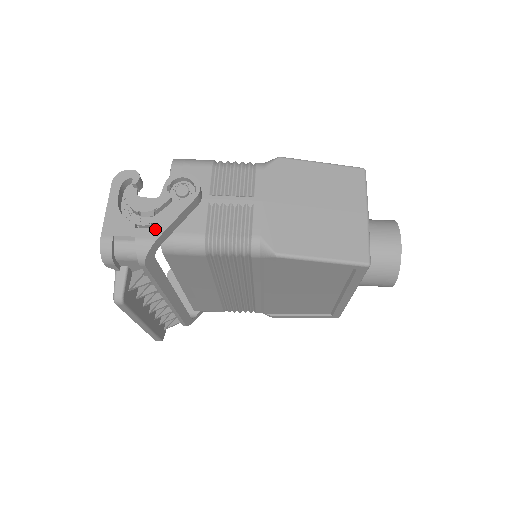
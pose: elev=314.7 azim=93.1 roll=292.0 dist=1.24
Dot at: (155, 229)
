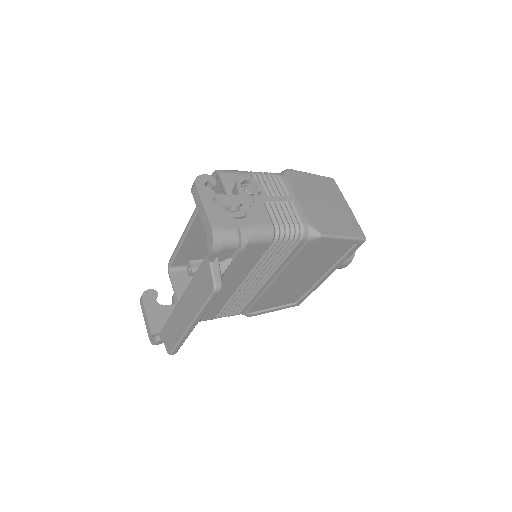
Dot at: (249, 219)
